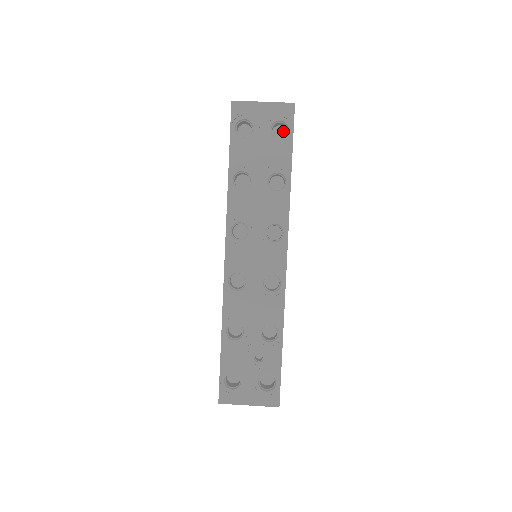
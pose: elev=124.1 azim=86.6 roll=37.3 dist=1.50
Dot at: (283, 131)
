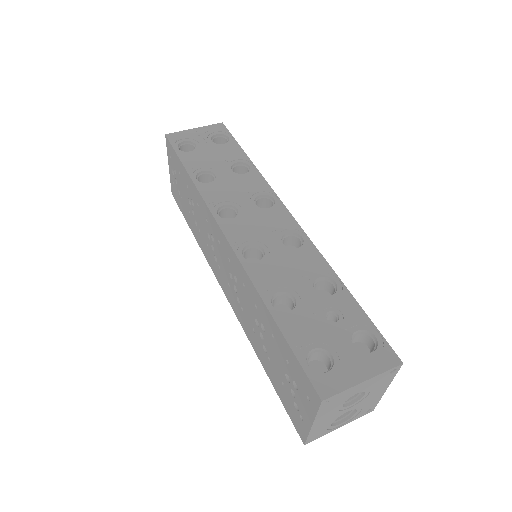
Dot at: occluded
